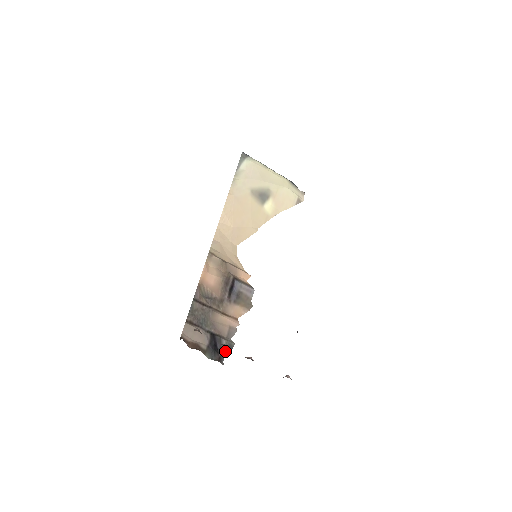
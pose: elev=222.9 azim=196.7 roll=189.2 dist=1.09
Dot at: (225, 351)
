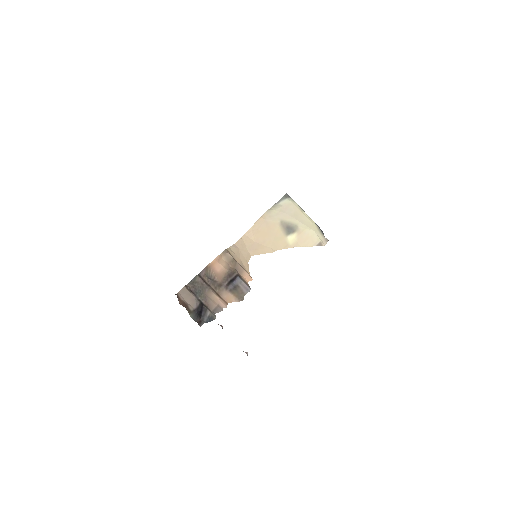
Dot at: (207, 319)
